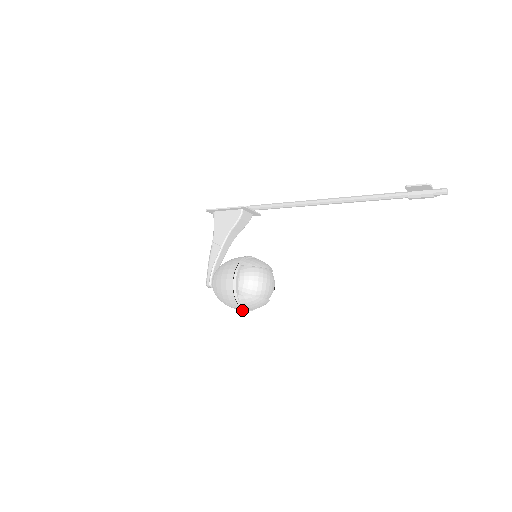
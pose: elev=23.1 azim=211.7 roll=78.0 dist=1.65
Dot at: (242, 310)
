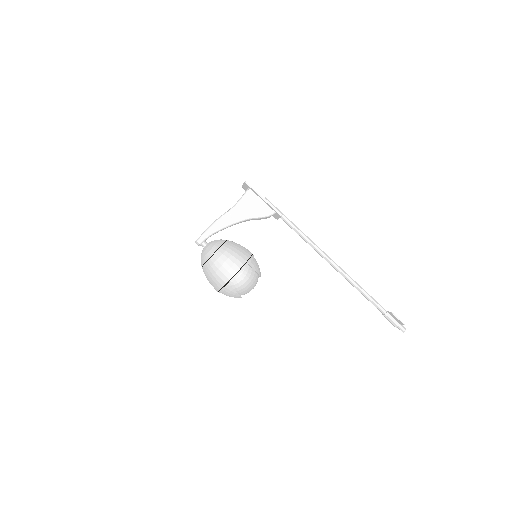
Dot at: (215, 288)
